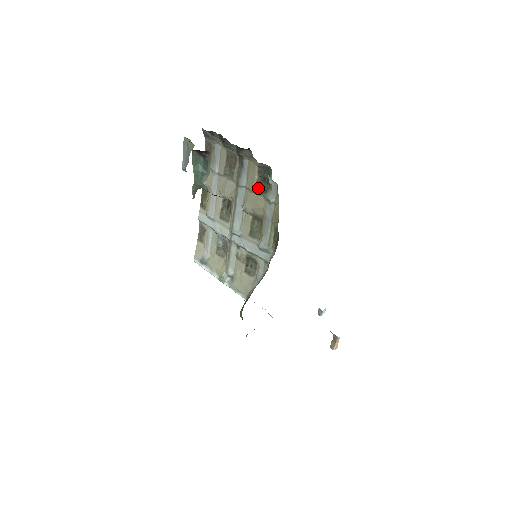
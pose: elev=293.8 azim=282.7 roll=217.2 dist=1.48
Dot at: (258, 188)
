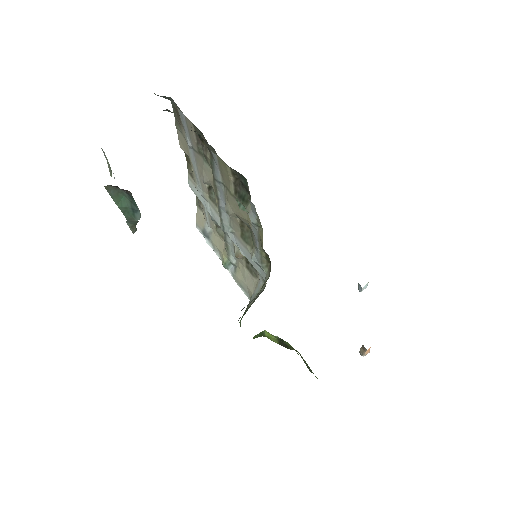
Dot at: (237, 193)
